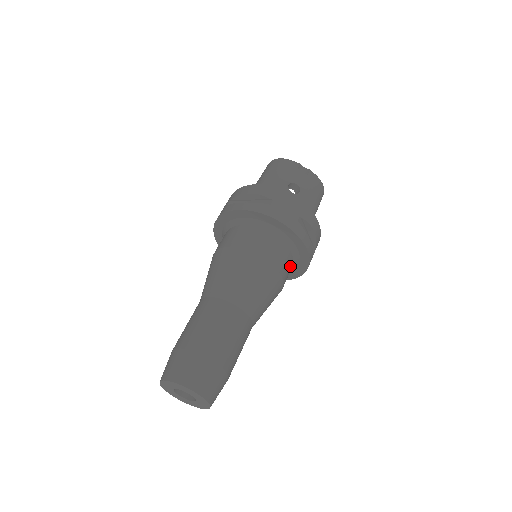
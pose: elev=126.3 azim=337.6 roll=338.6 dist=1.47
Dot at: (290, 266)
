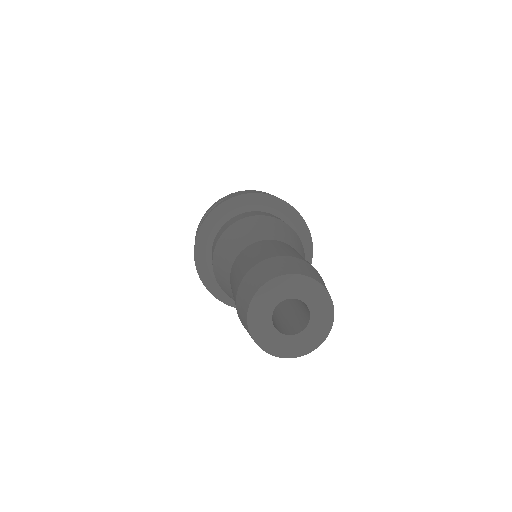
Dot at: occluded
